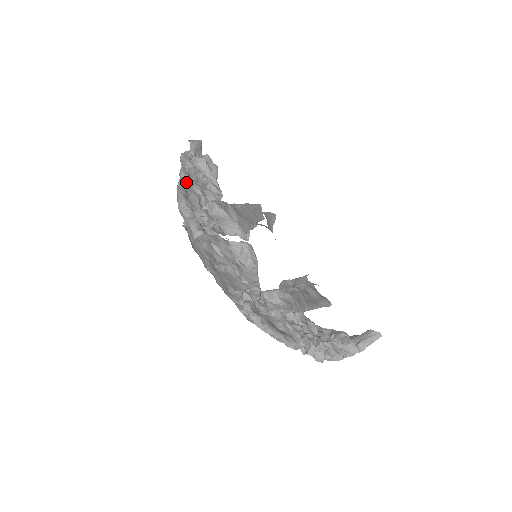
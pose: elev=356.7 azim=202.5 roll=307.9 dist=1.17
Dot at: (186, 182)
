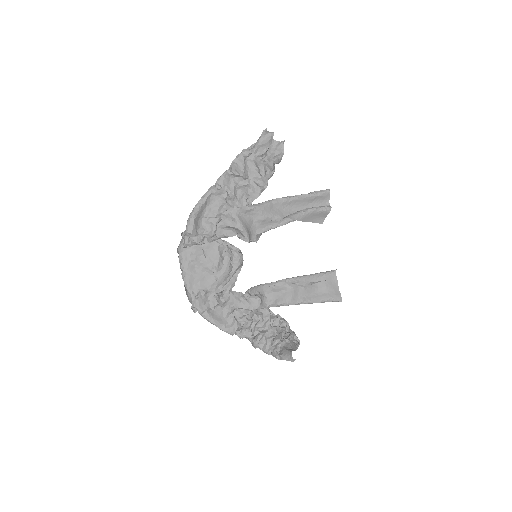
Dot at: (212, 193)
